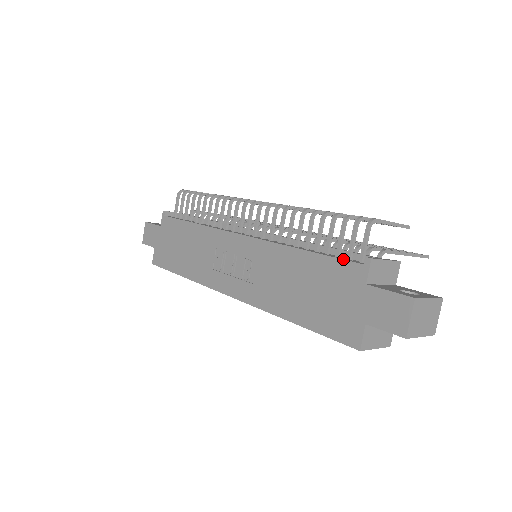
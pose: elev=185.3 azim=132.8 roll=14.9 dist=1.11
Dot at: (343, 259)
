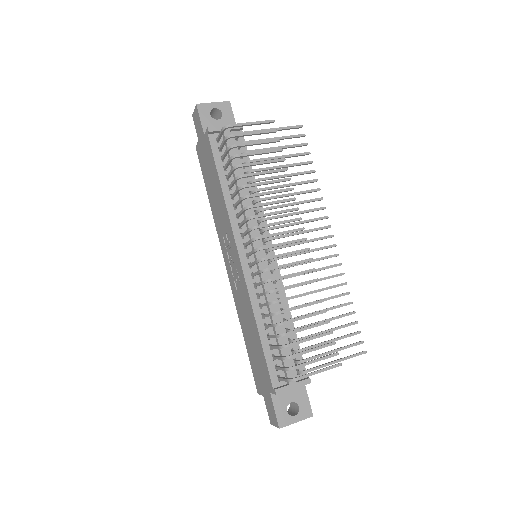
Dot at: (268, 372)
